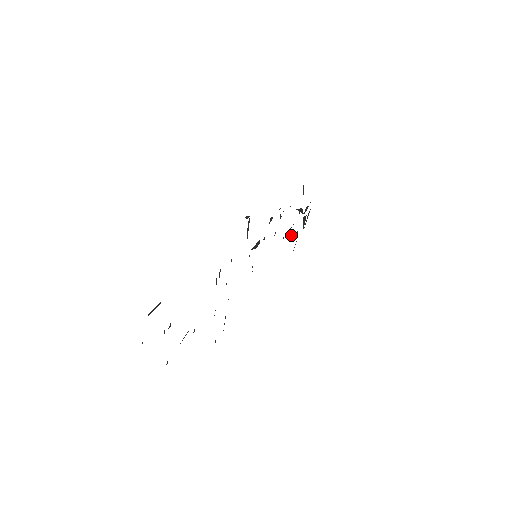
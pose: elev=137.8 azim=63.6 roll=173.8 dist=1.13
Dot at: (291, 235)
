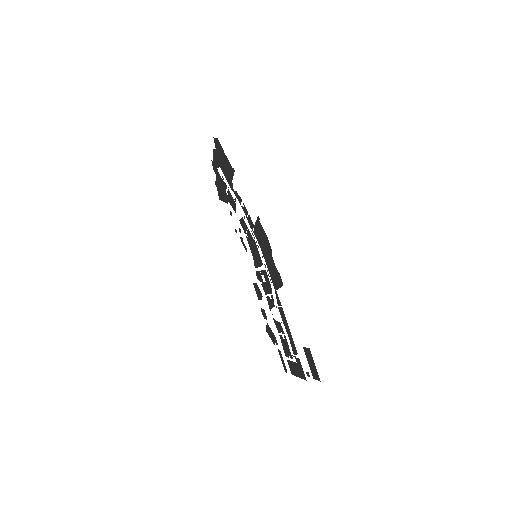
Dot at: (226, 193)
